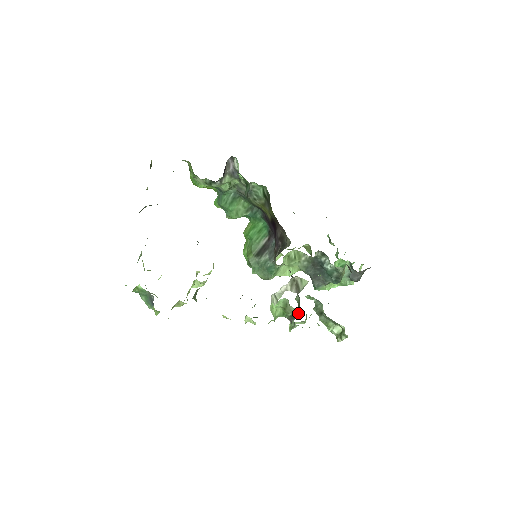
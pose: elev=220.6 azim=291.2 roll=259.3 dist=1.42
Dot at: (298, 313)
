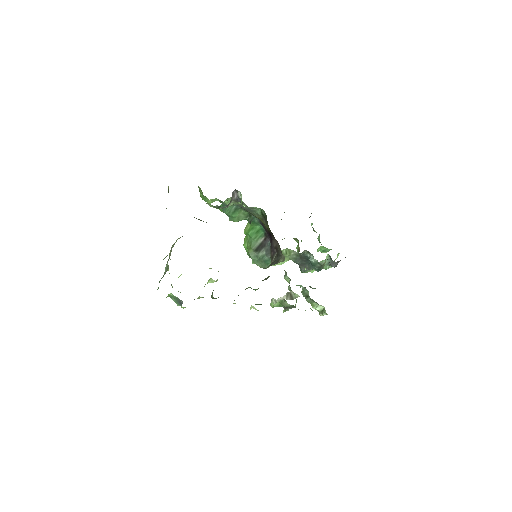
Dot at: (291, 306)
